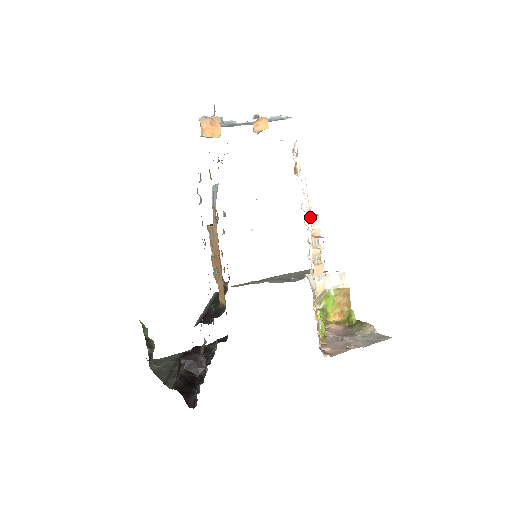
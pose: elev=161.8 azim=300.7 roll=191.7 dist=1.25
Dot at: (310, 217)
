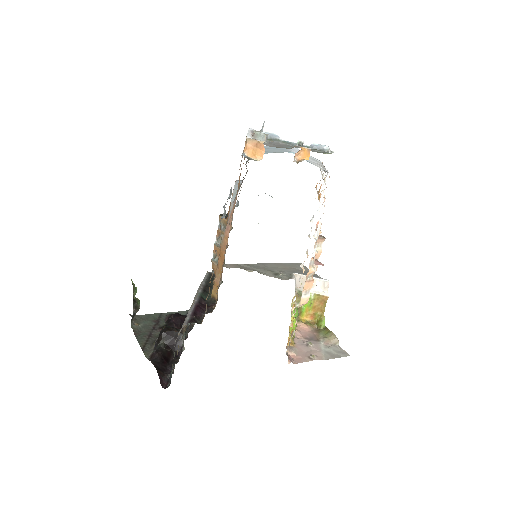
Dot at: (317, 240)
